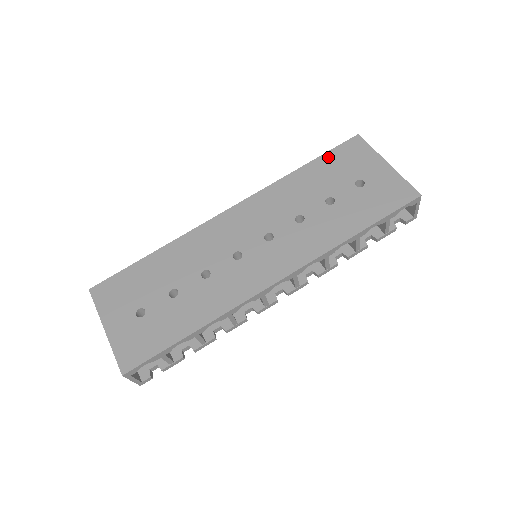
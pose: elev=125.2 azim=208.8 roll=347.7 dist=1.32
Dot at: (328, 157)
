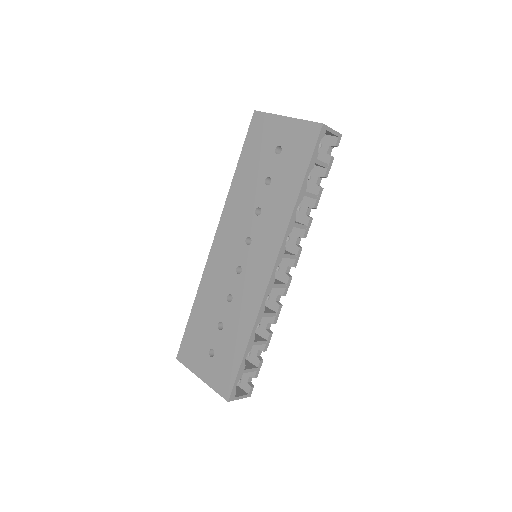
Dot at: (247, 147)
